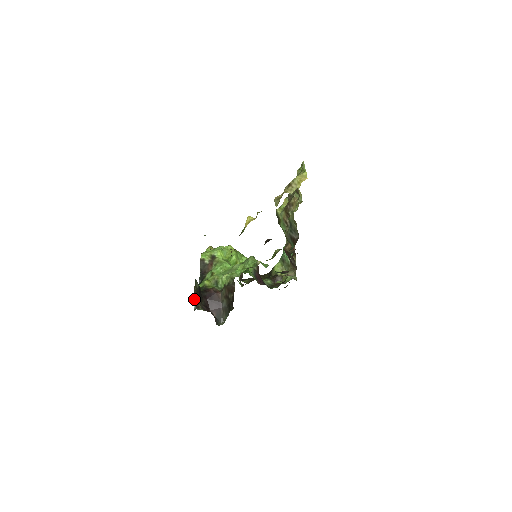
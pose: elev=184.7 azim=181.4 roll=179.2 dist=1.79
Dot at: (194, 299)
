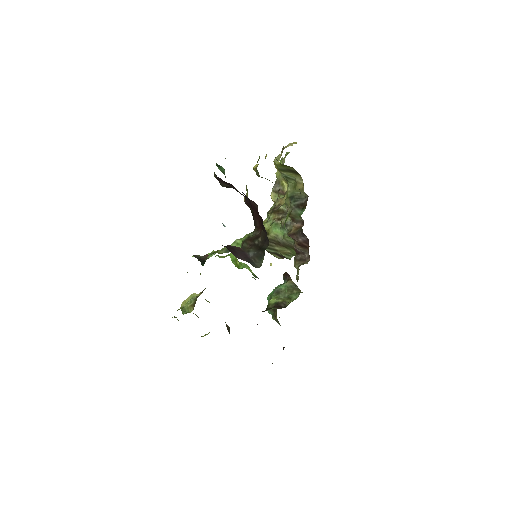
Dot at: occluded
